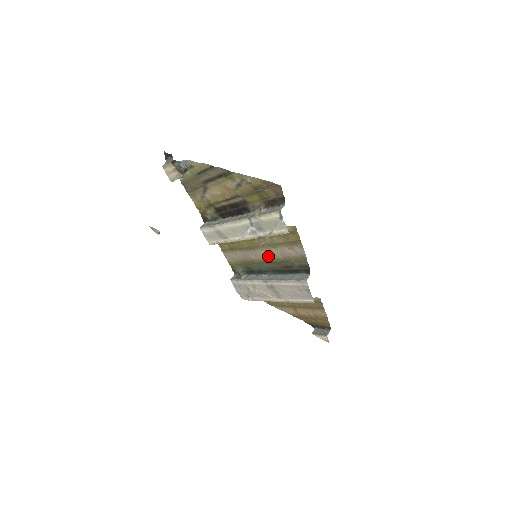
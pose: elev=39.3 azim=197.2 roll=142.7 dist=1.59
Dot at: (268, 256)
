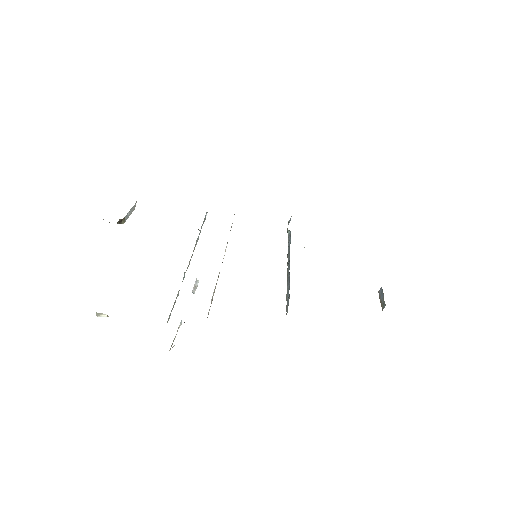
Dot at: occluded
